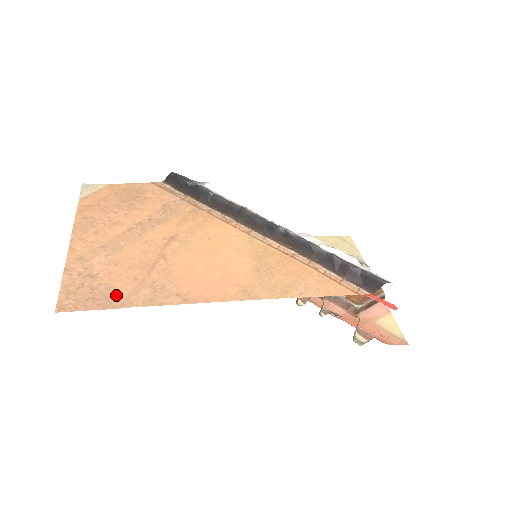
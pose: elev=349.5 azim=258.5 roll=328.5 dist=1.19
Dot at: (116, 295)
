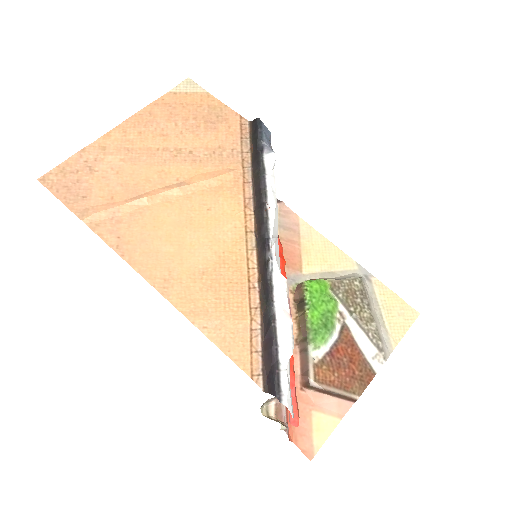
Dot at: (84, 199)
